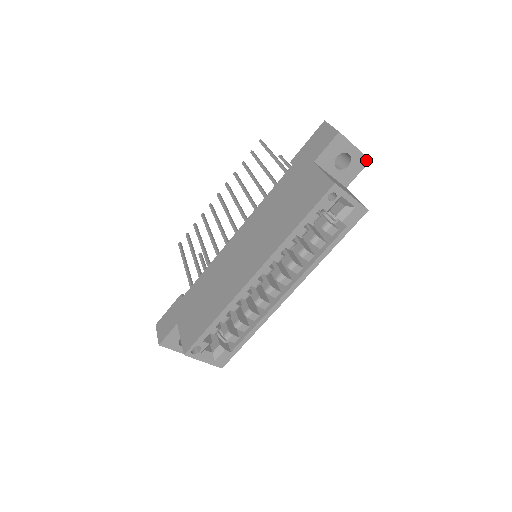
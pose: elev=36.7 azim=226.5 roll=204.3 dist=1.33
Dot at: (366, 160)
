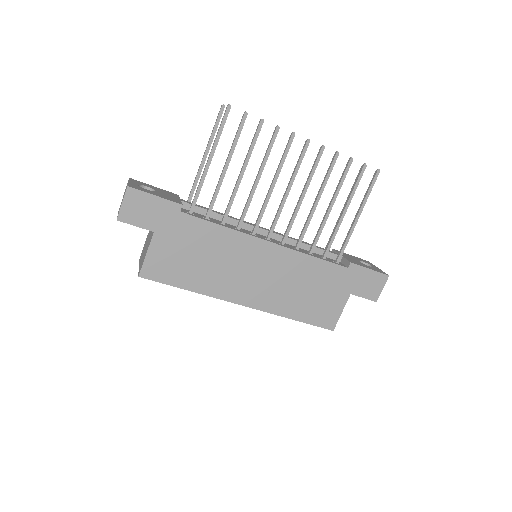
Dot at: occluded
